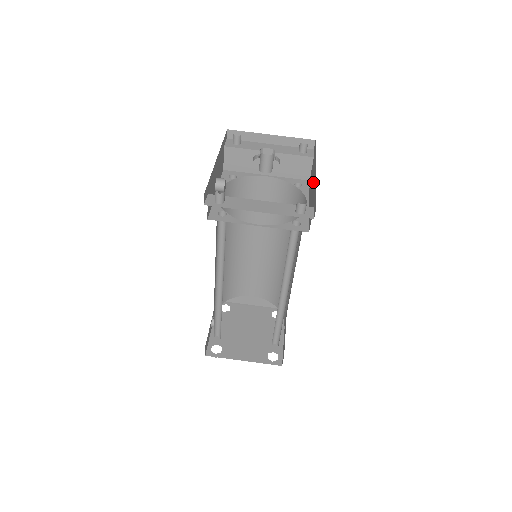
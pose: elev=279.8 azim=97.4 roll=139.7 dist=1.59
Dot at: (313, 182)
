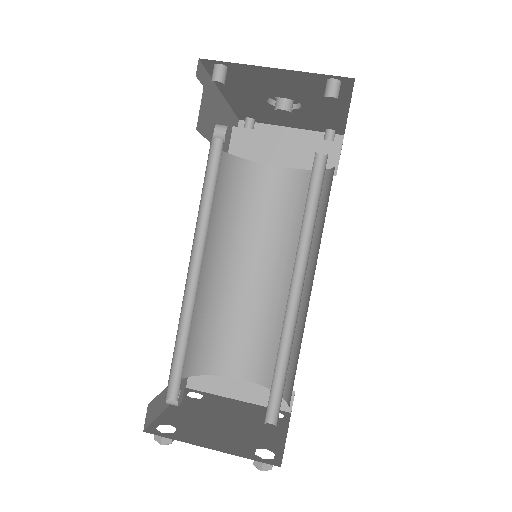
Dot at: occluded
